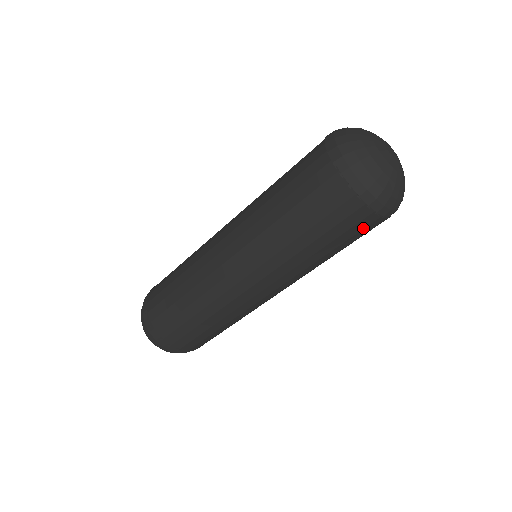
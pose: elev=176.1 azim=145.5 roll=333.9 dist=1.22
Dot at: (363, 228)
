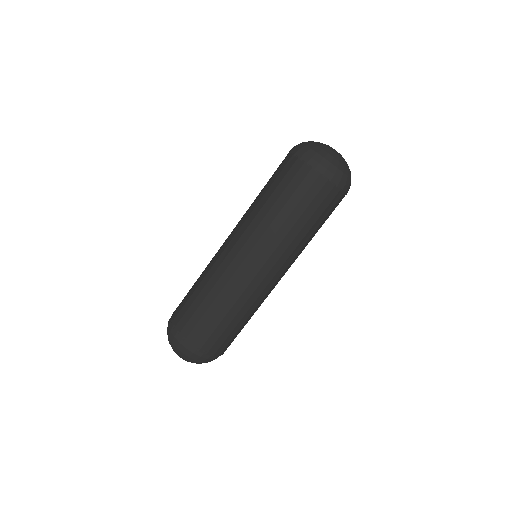
Dot at: (325, 197)
